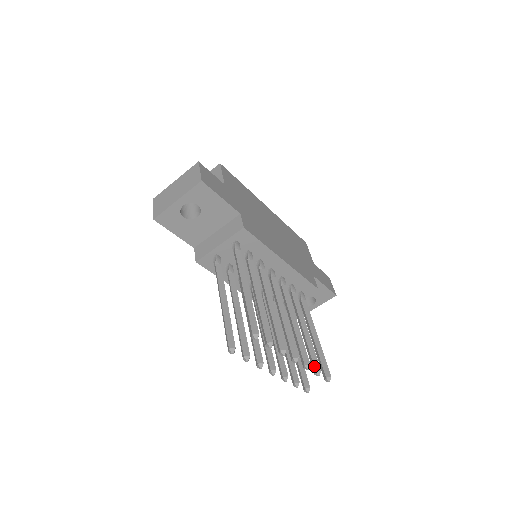
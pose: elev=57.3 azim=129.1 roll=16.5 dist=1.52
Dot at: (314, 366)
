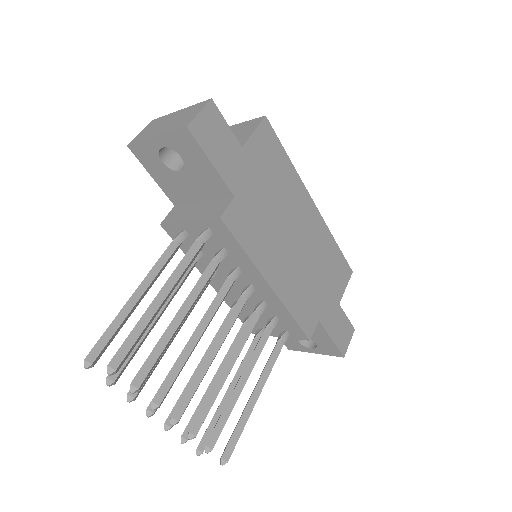
Dot at: (209, 437)
